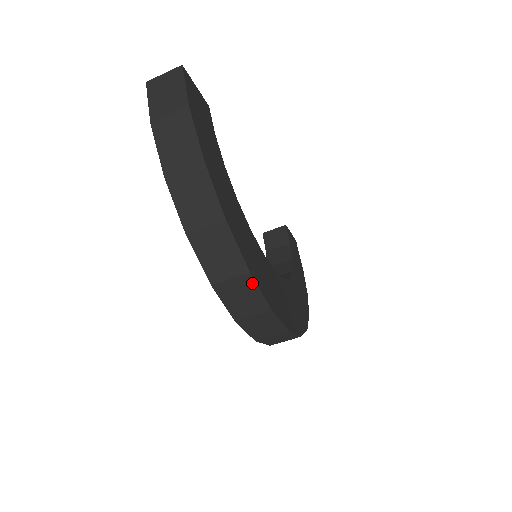
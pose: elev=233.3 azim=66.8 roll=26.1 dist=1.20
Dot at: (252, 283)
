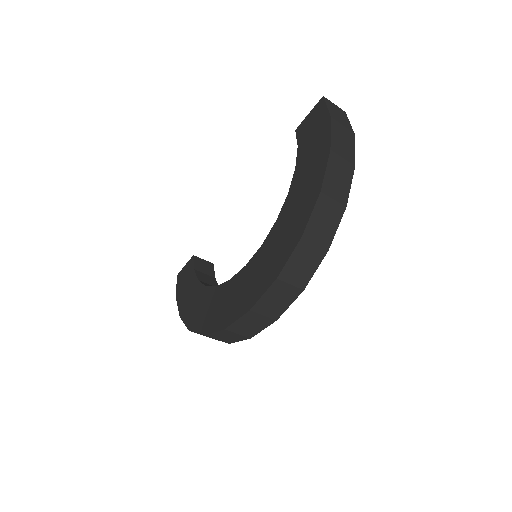
Dot at: (320, 259)
